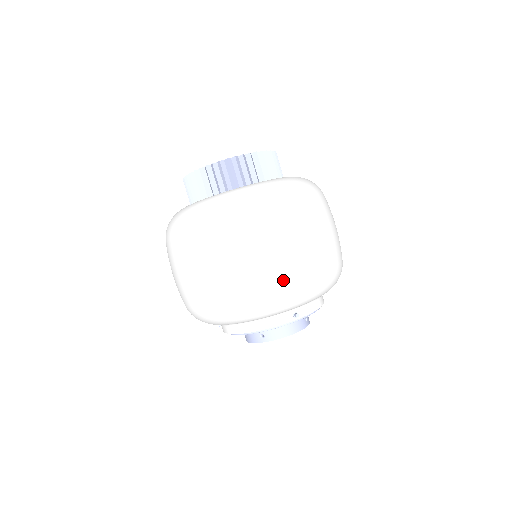
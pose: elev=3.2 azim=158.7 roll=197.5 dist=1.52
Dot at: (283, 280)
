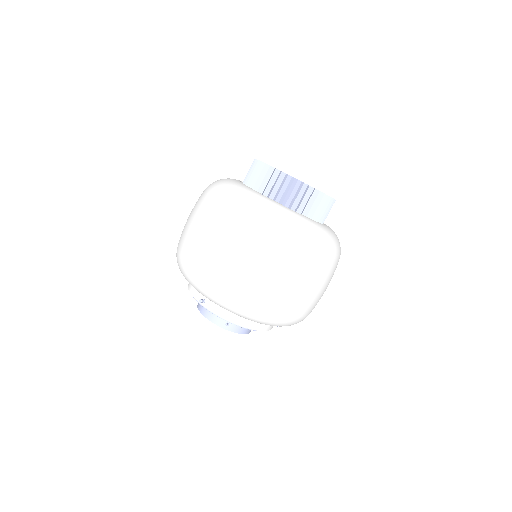
Dot at: (192, 259)
